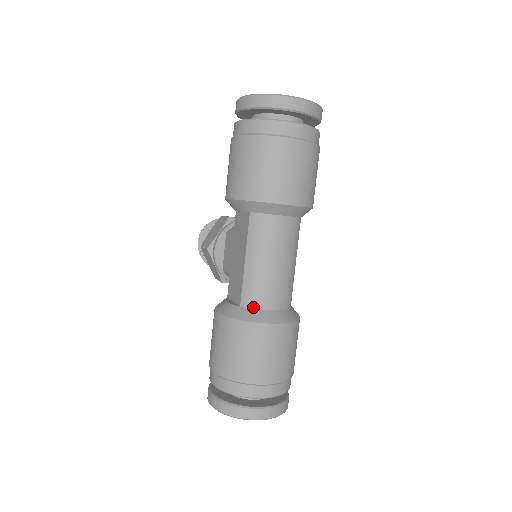
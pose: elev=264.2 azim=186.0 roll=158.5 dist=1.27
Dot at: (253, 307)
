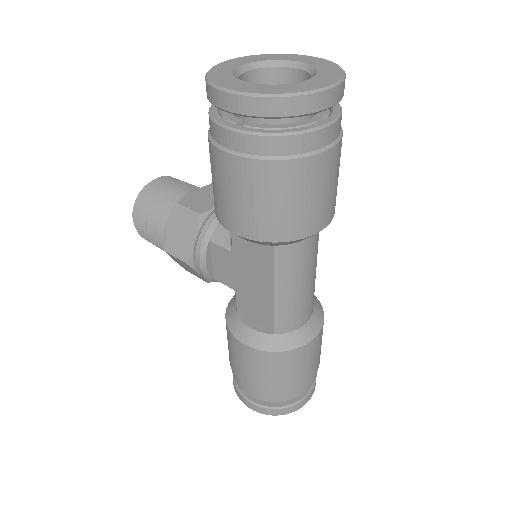
Dot at: (290, 331)
